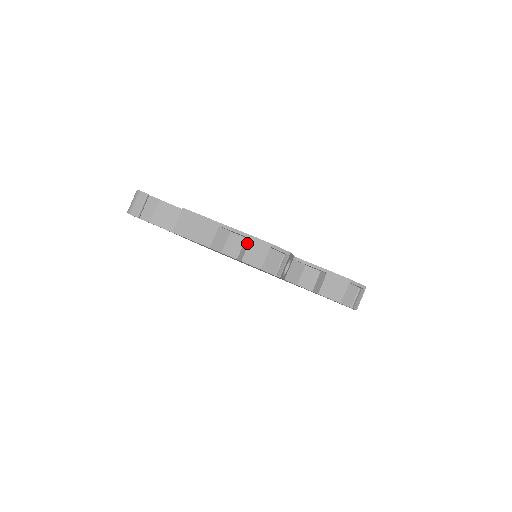
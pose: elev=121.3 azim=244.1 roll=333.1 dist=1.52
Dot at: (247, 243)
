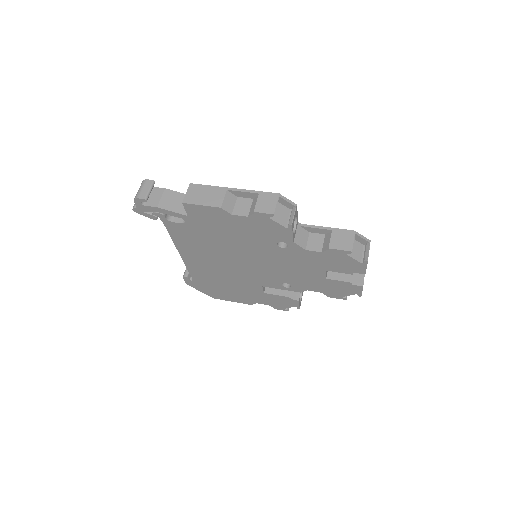
Dot at: (255, 200)
